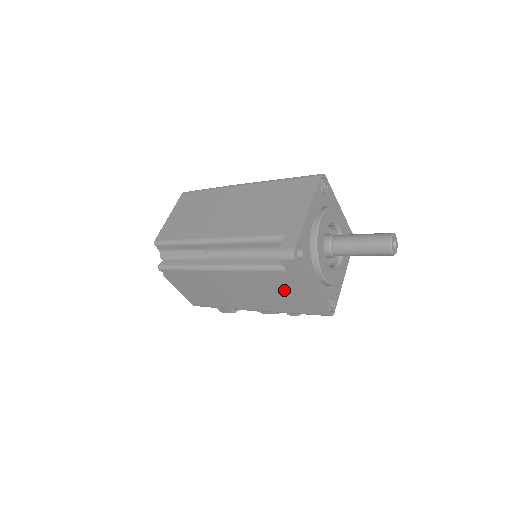
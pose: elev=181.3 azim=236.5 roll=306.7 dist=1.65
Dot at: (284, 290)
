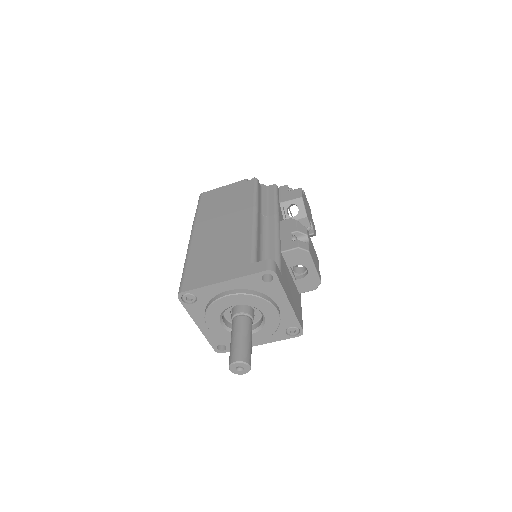
Dot at: occluded
